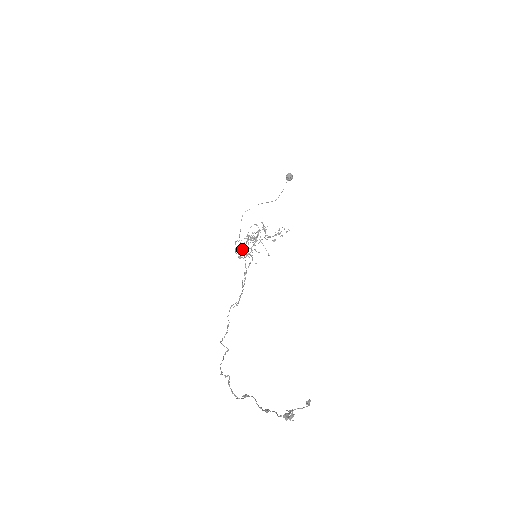
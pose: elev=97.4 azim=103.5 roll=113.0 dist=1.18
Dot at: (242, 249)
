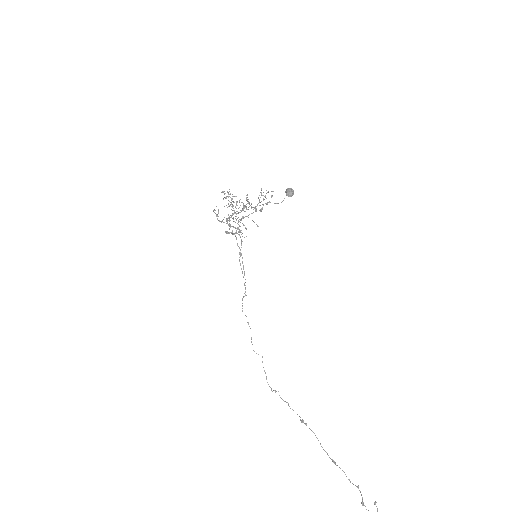
Dot at: (227, 223)
